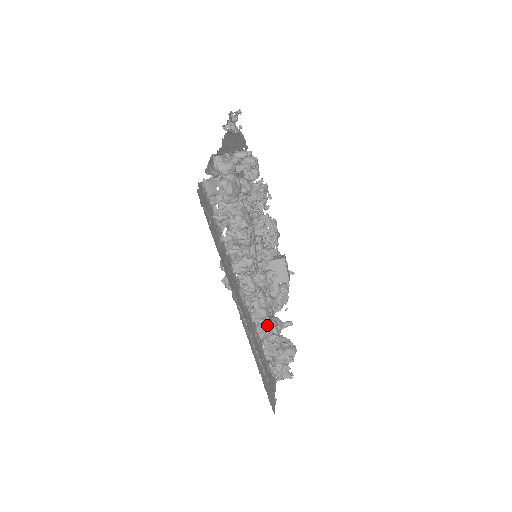
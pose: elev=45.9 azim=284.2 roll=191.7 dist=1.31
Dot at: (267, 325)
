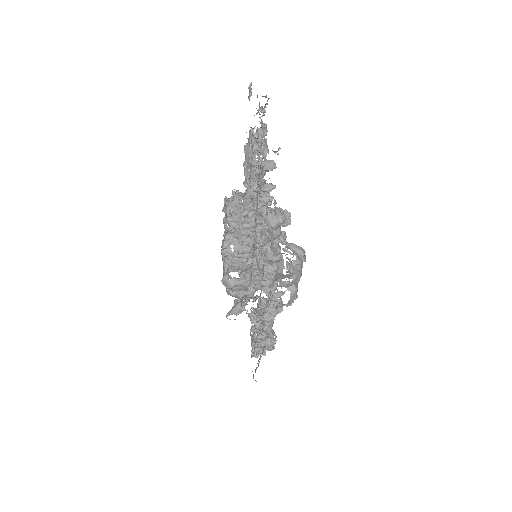
Dot at: (268, 337)
